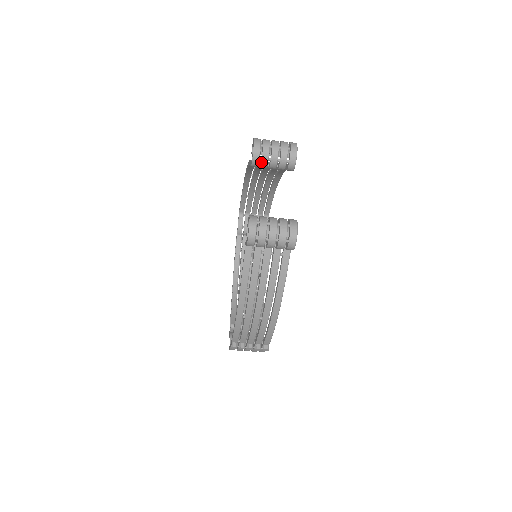
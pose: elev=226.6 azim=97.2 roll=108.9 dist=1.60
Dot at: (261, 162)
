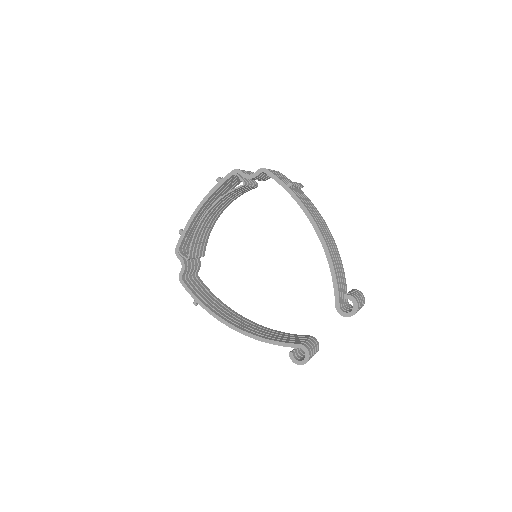
Dot at: occluded
